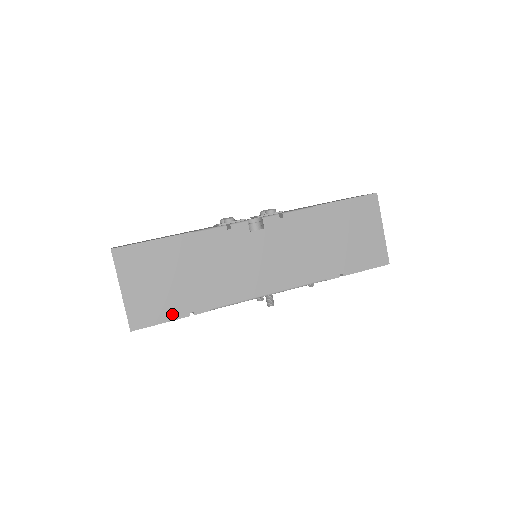
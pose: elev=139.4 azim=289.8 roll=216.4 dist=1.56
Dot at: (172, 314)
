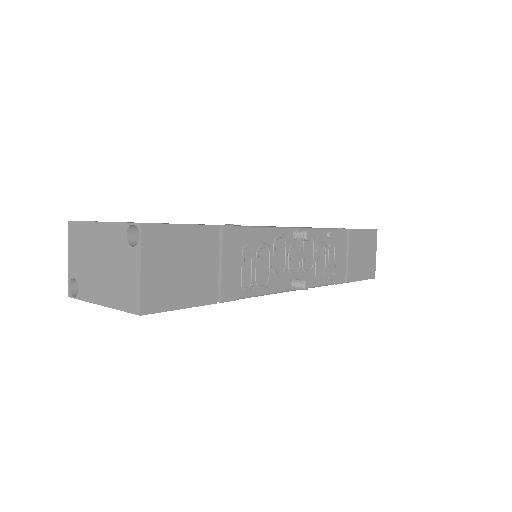
Dot at: occluded
